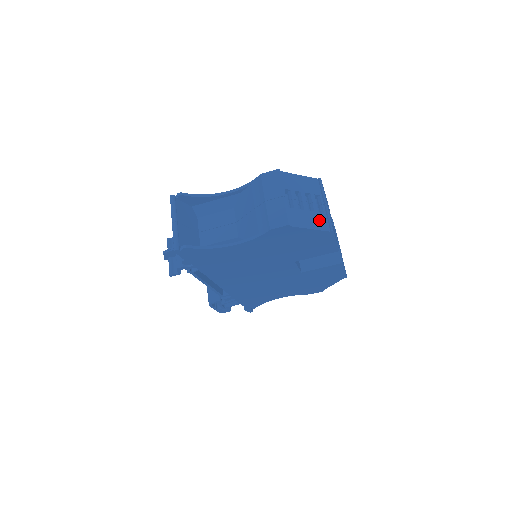
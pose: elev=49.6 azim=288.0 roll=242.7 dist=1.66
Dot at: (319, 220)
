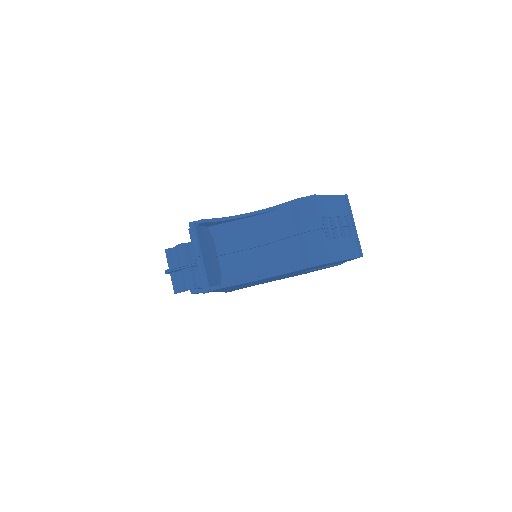
Dot at: (351, 246)
